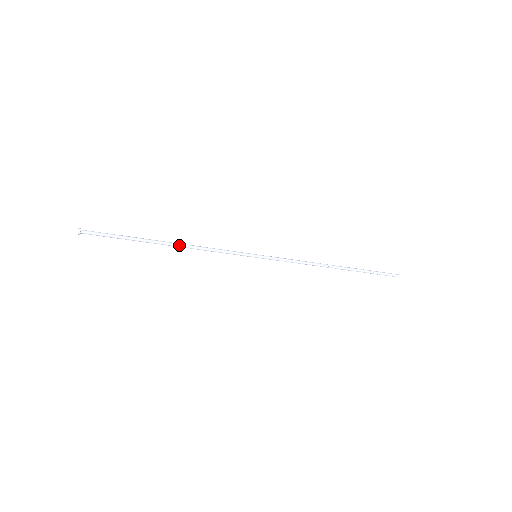
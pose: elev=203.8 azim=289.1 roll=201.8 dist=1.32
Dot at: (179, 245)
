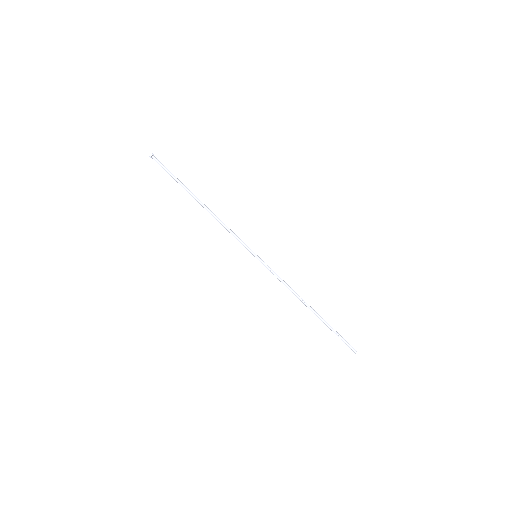
Dot at: (208, 209)
